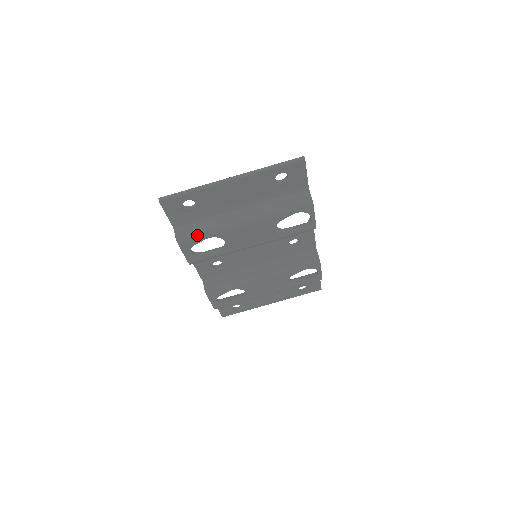
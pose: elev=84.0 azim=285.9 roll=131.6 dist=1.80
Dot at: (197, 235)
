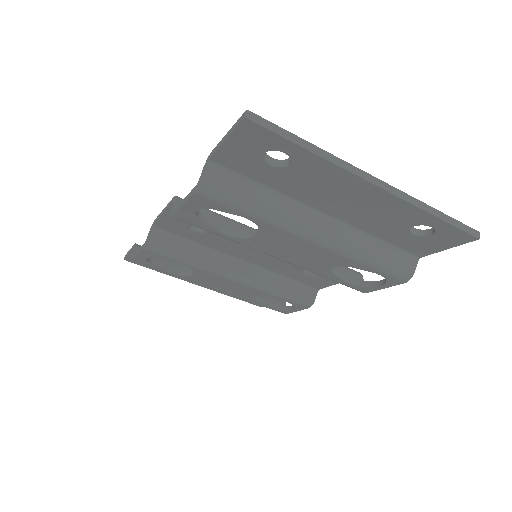
Dot at: (236, 203)
